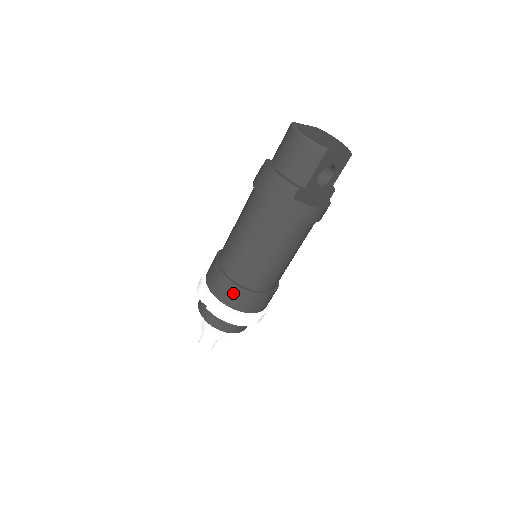
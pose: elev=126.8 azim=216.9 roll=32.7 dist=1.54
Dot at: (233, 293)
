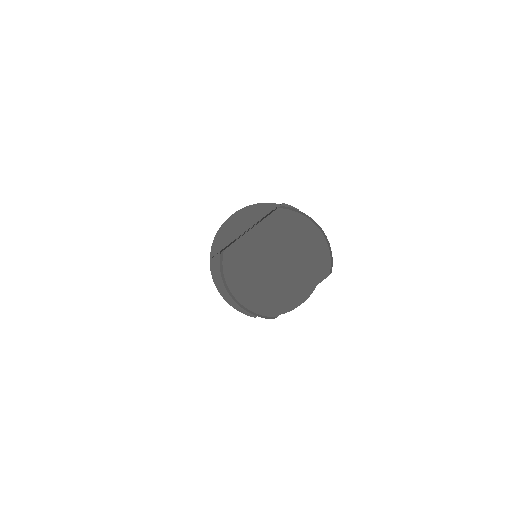
Dot at: occluded
